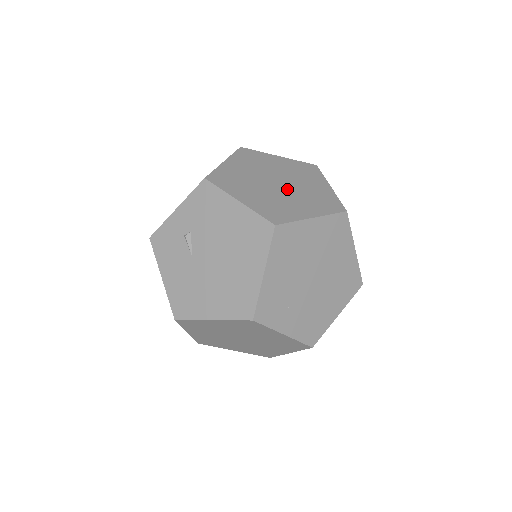
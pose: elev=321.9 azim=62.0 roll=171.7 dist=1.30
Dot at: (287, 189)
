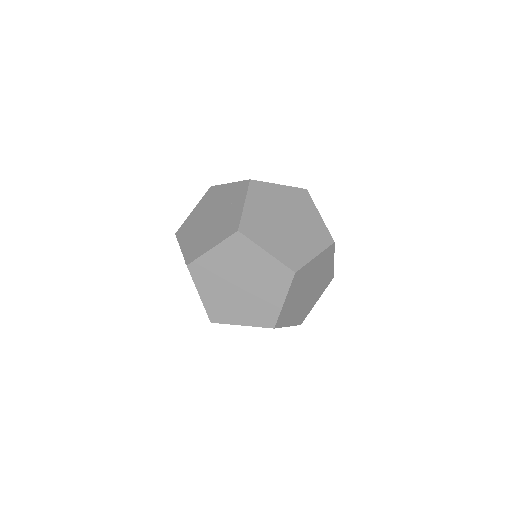
Dot at: (312, 290)
